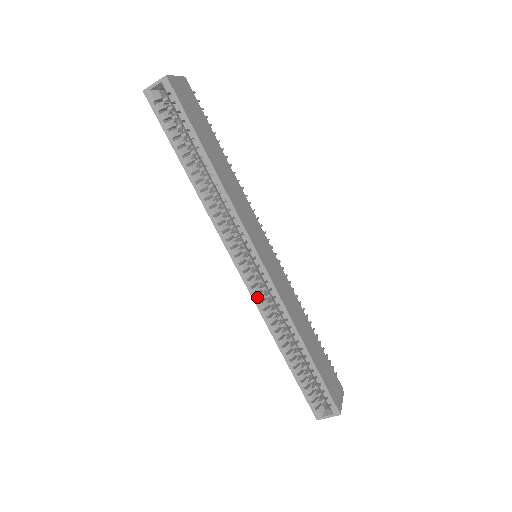
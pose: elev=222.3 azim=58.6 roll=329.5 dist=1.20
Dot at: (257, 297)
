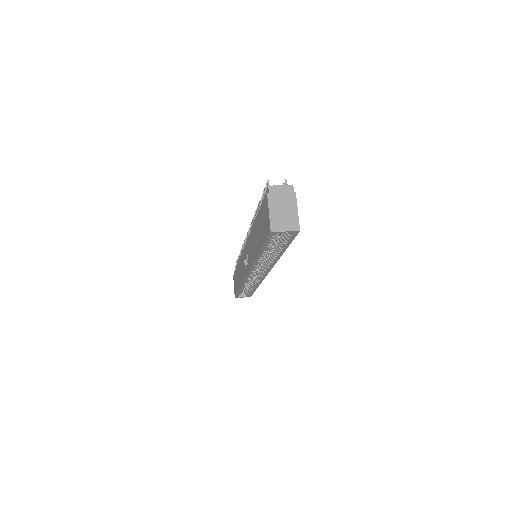
Dot at: (248, 280)
